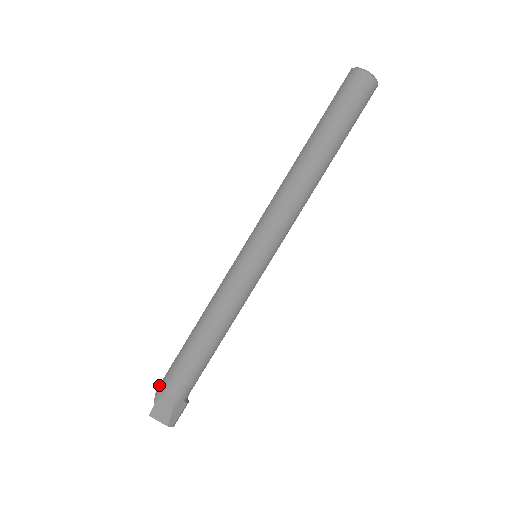
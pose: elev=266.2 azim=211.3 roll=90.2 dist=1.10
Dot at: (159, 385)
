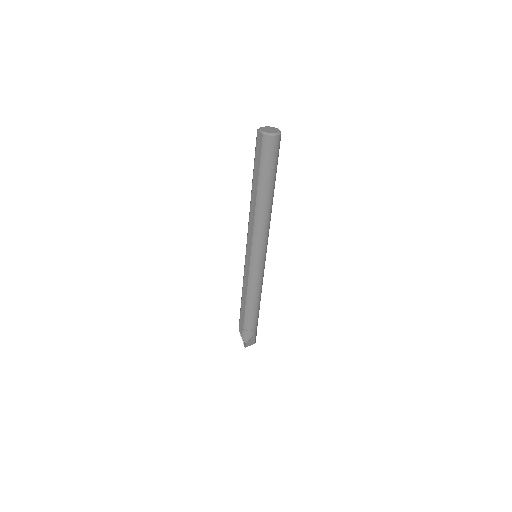
Dot at: (242, 336)
